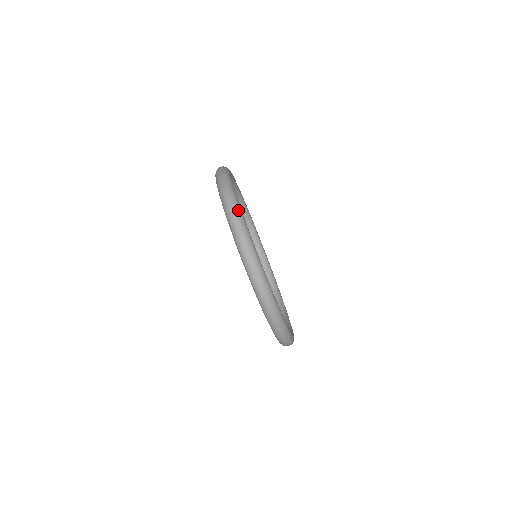
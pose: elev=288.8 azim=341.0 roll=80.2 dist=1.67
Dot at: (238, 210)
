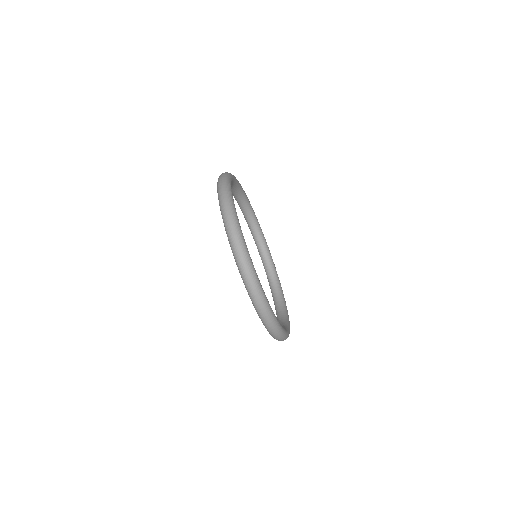
Dot at: (229, 173)
